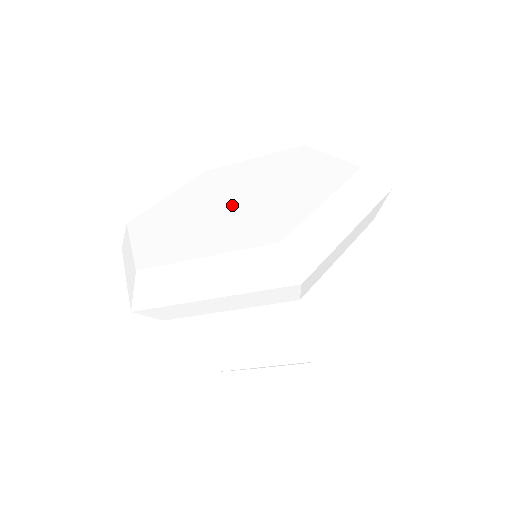
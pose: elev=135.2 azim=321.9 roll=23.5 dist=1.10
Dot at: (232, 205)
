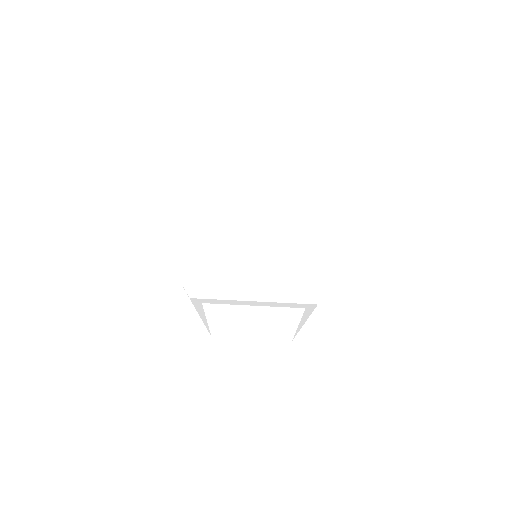
Dot at: (246, 220)
